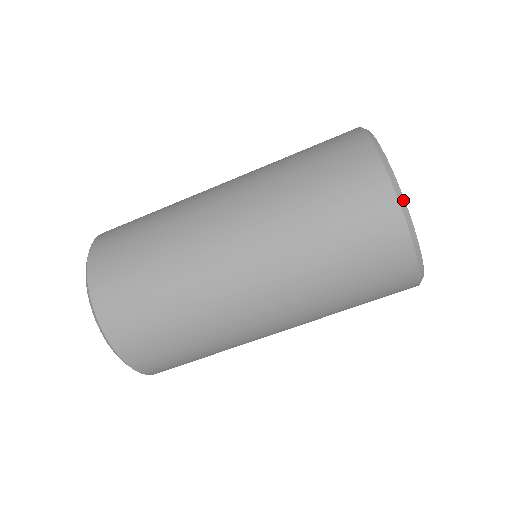
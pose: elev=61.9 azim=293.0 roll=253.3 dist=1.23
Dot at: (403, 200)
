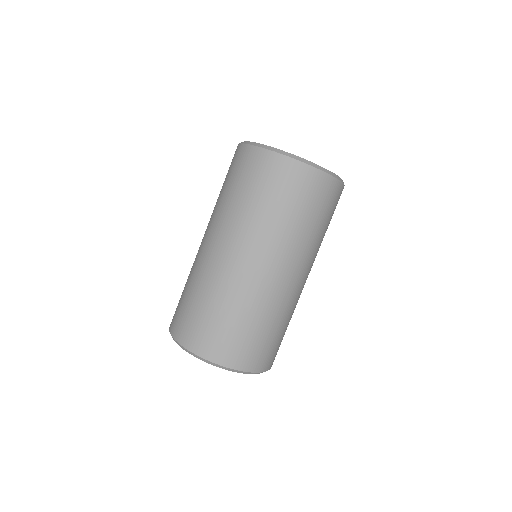
Dot at: (250, 142)
